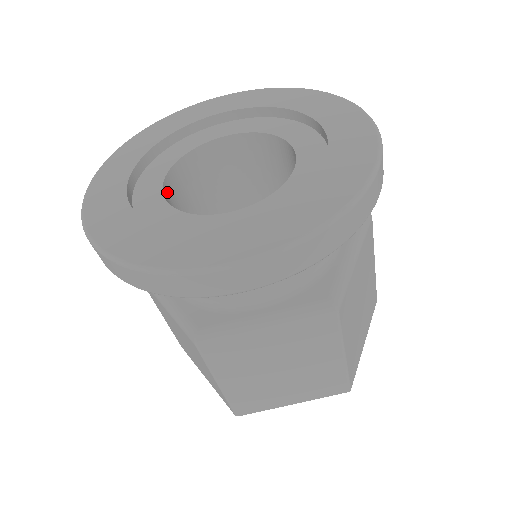
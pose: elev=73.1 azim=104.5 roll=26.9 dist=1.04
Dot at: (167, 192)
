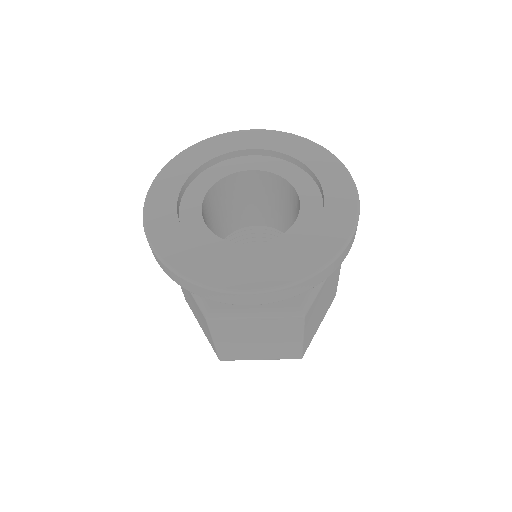
Dot at: (203, 208)
